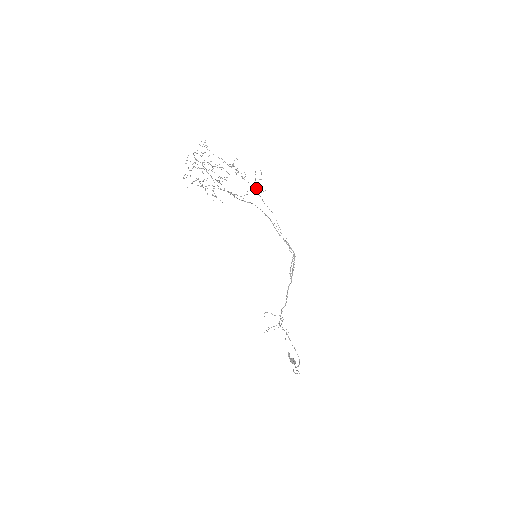
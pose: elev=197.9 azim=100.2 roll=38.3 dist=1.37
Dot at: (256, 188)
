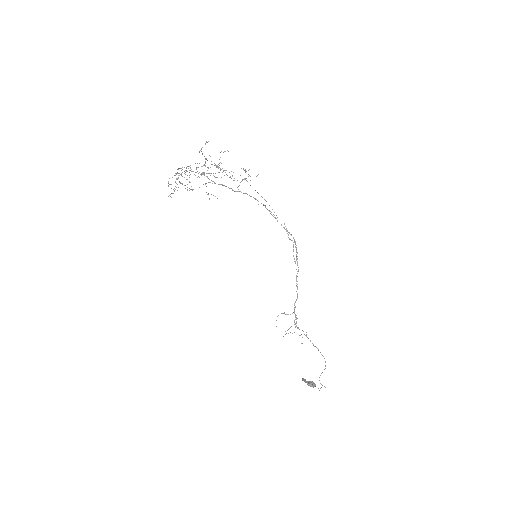
Dot at: (248, 176)
